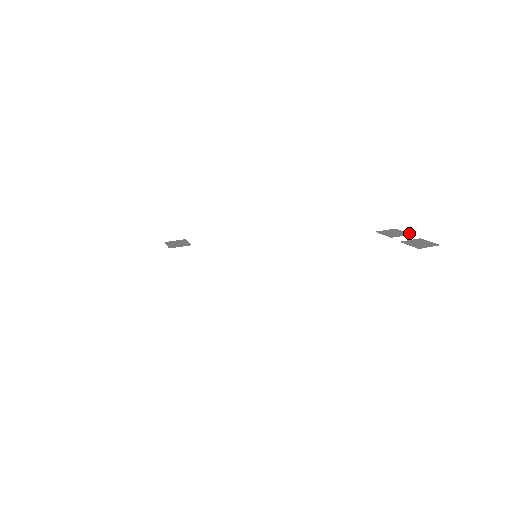
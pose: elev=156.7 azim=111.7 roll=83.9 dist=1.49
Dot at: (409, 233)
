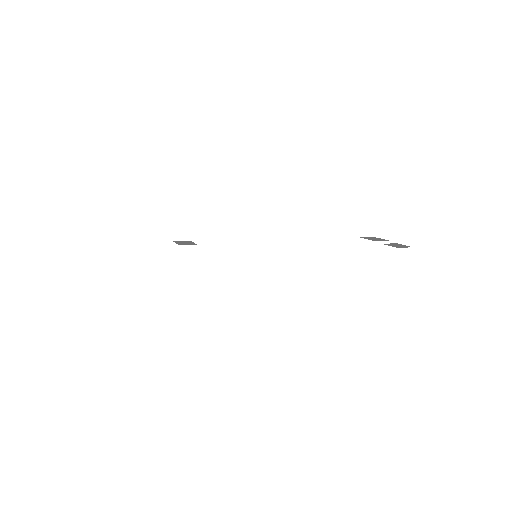
Dot at: (388, 240)
